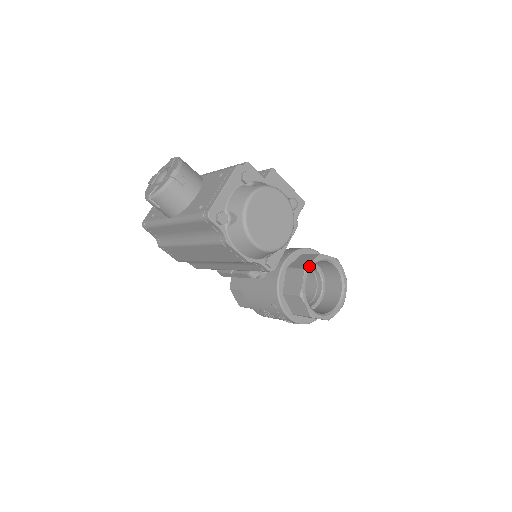
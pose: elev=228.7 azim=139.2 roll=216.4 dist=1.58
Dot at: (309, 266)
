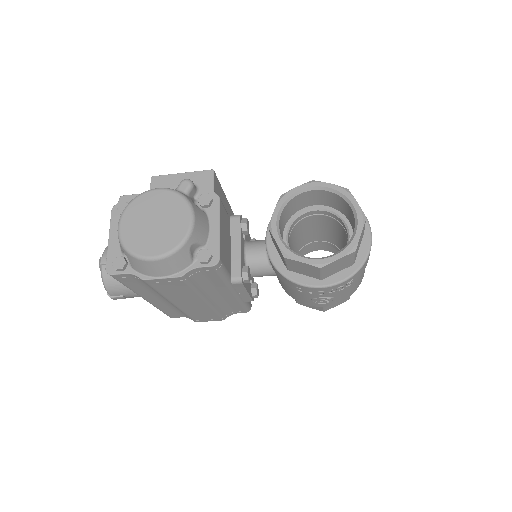
Dot at: (272, 220)
